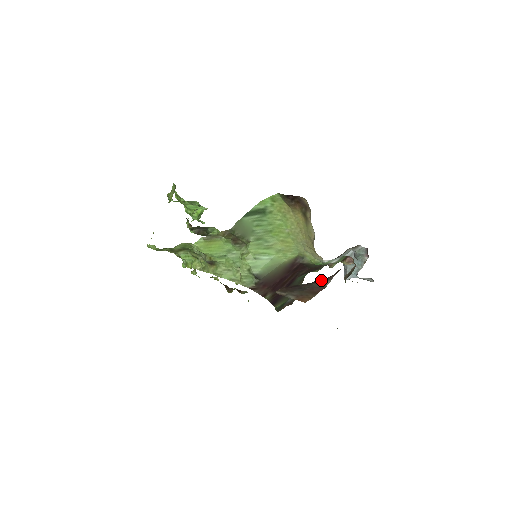
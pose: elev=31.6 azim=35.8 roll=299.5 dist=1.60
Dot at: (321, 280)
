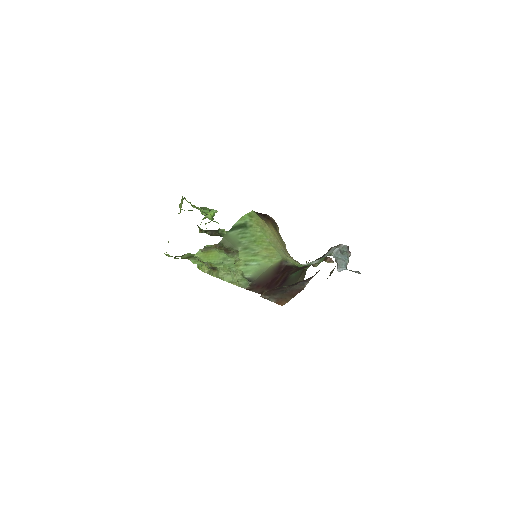
Dot at: (301, 282)
